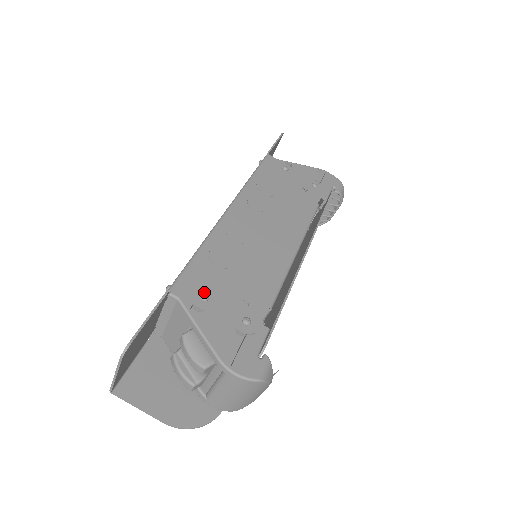
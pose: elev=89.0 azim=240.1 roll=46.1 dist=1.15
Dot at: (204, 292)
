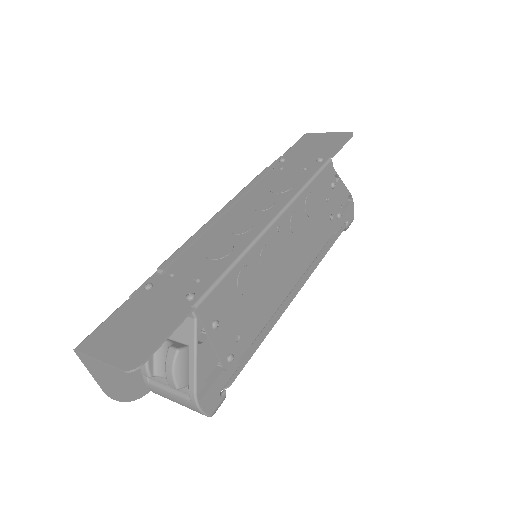
Dot at: (217, 318)
